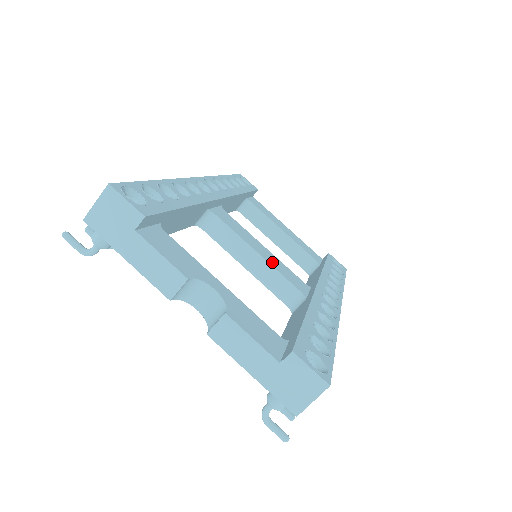
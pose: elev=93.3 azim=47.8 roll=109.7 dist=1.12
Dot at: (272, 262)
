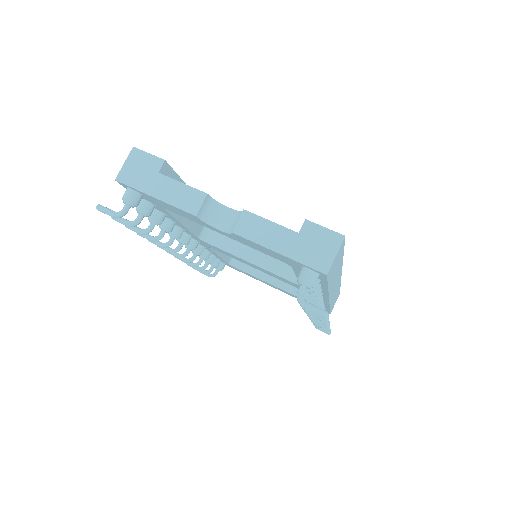
Dot at: occluded
